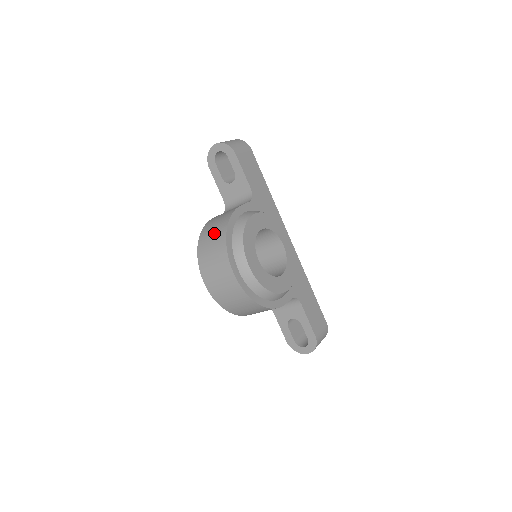
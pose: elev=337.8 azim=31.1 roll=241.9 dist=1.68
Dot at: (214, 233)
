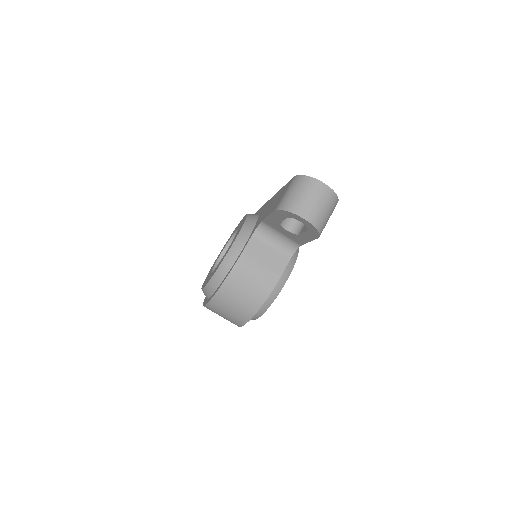
Dot at: (242, 301)
